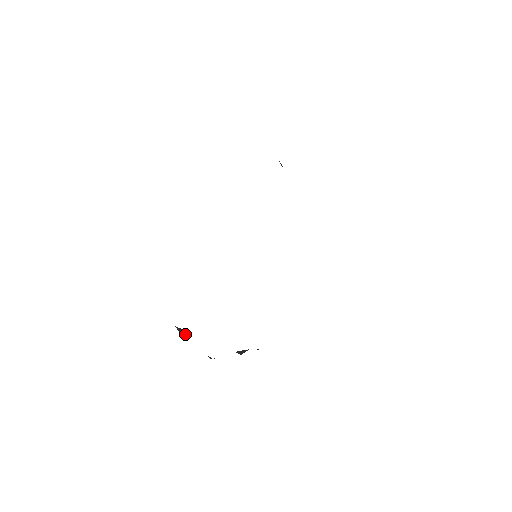
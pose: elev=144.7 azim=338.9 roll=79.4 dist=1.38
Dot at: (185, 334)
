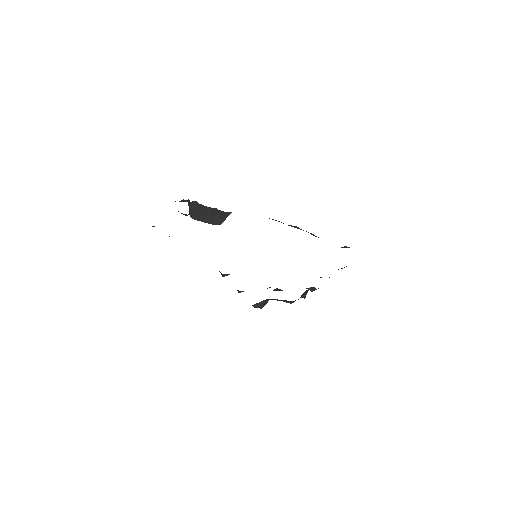
Dot at: (262, 305)
